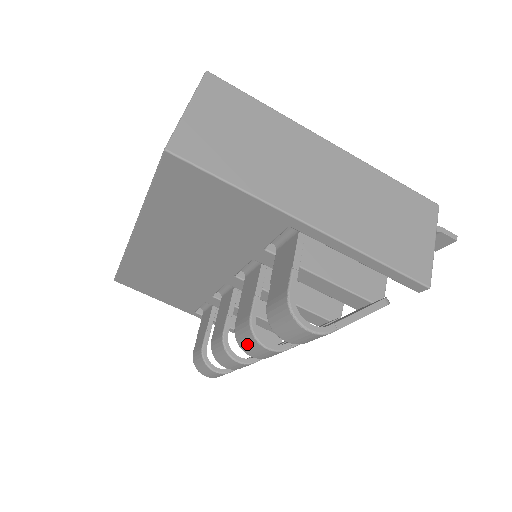
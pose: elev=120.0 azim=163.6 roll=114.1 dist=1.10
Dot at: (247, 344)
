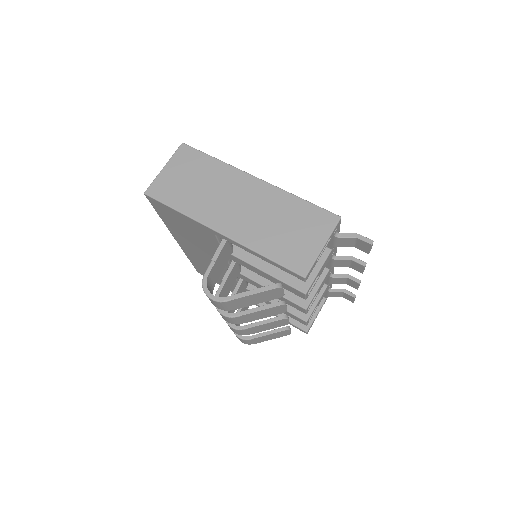
Dot at: occluded
